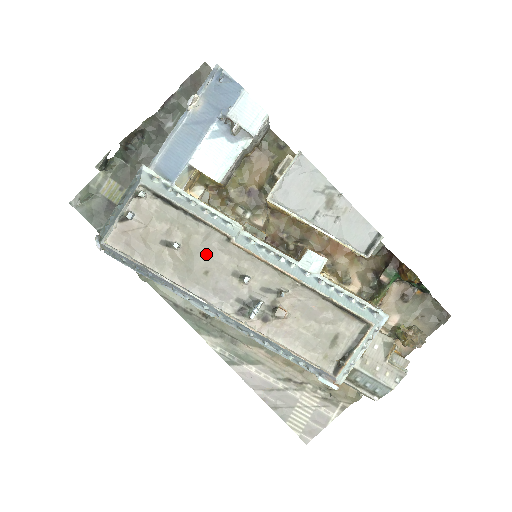
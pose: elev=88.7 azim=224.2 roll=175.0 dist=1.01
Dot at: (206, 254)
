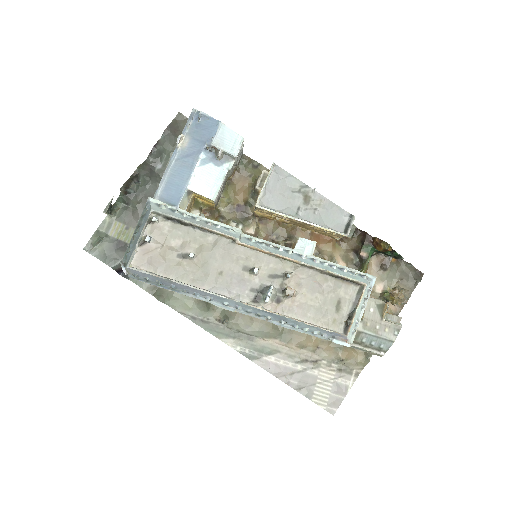
Dot at: (218, 257)
